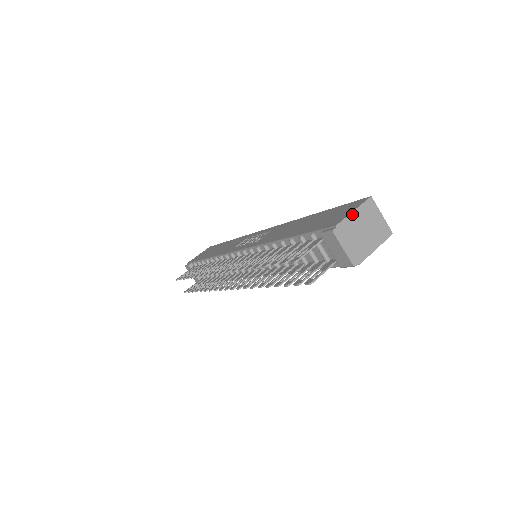
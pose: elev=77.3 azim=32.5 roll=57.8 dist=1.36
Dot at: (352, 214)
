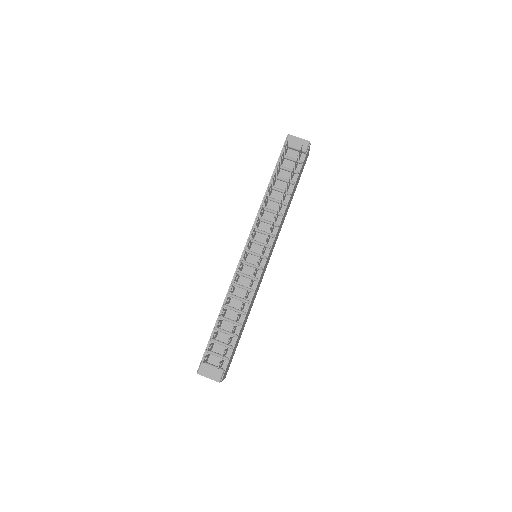
Dot at: occluded
